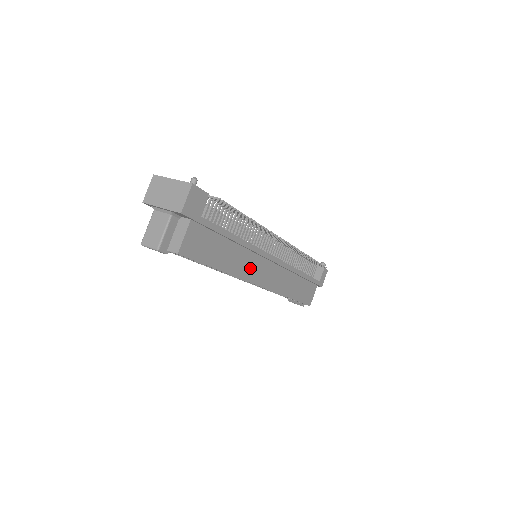
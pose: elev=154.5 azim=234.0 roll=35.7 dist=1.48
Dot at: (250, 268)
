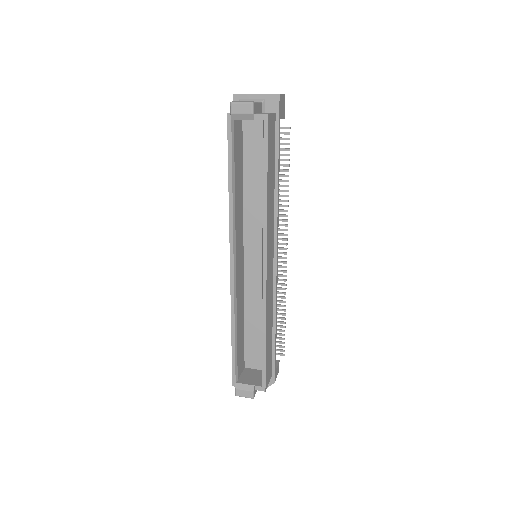
Dot at: (270, 232)
